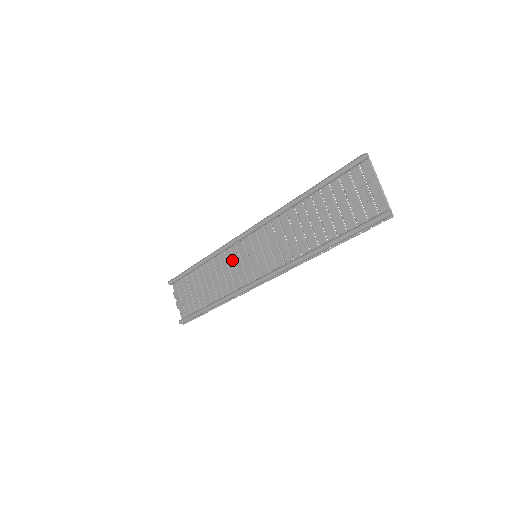
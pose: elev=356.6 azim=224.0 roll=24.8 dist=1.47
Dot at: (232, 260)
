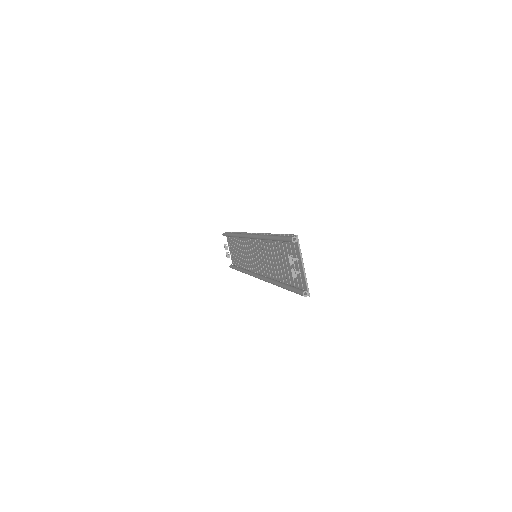
Dot at: (247, 247)
